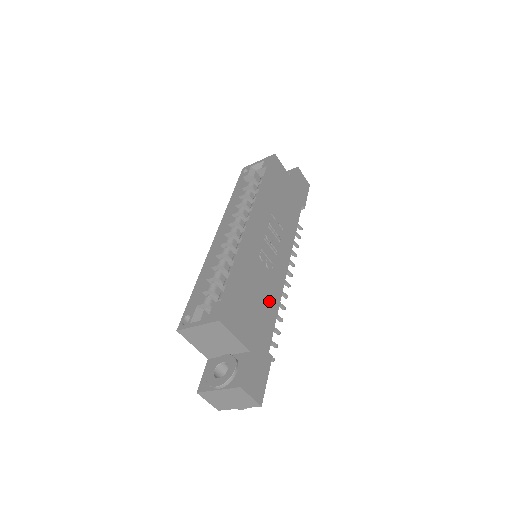
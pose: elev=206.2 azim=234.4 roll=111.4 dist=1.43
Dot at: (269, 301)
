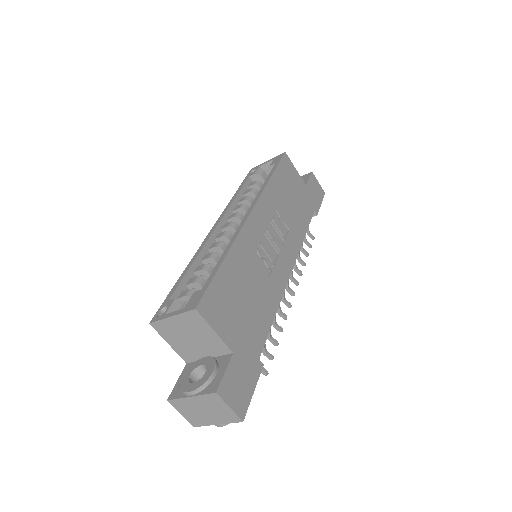
Dot at: (265, 302)
